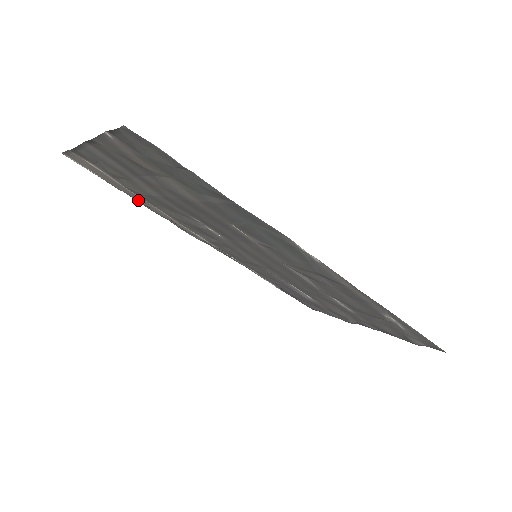
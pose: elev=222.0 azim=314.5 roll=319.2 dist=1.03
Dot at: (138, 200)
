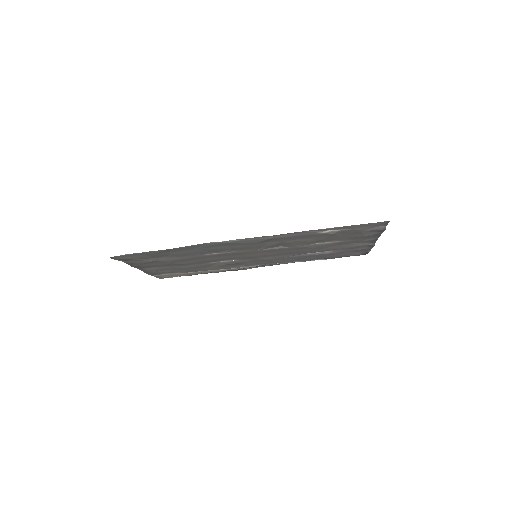
Dot at: (203, 273)
